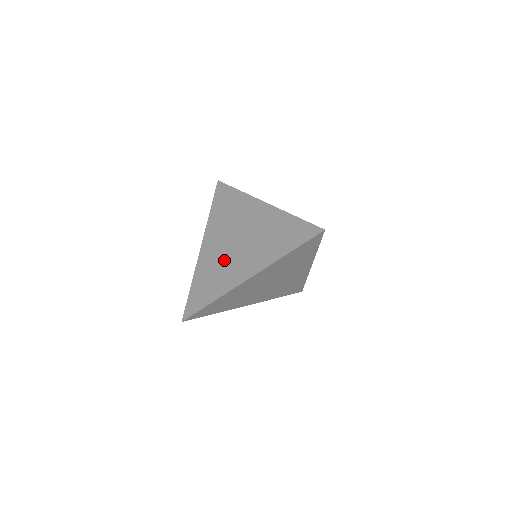
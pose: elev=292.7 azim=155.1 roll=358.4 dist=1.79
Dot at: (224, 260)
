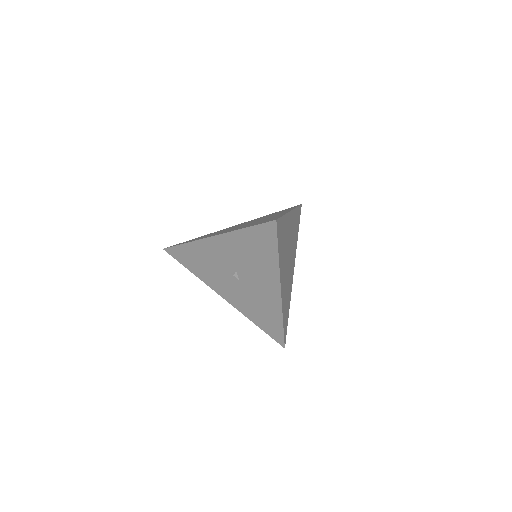
Dot at: occluded
